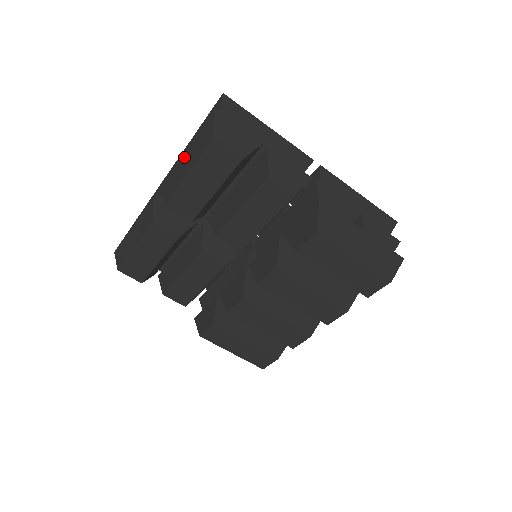
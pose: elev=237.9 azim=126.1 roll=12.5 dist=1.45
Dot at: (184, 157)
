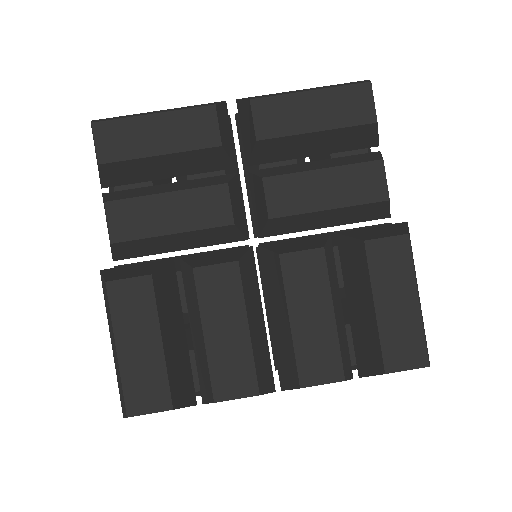
Dot at: (304, 89)
